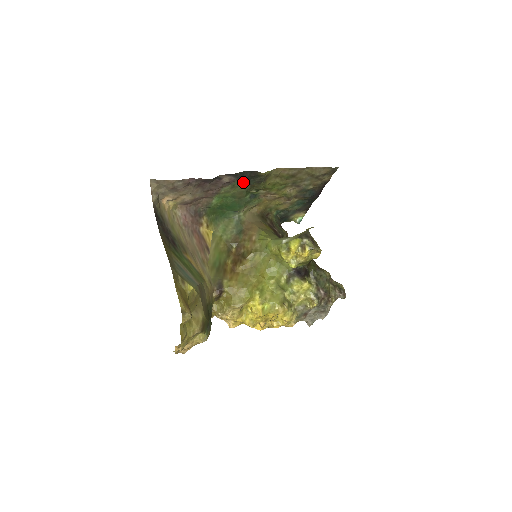
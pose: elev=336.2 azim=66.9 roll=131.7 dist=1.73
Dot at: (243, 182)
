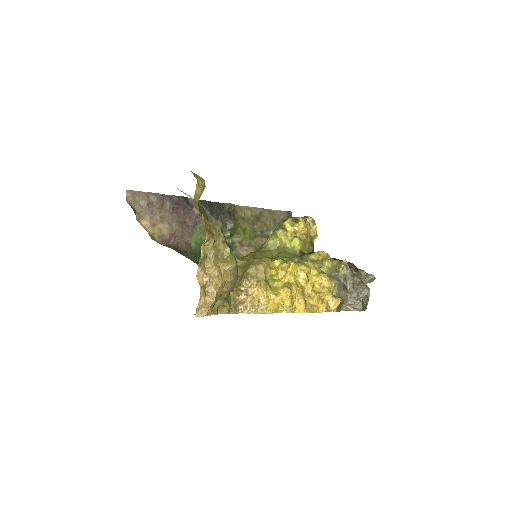
Dot at: (214, 220)
